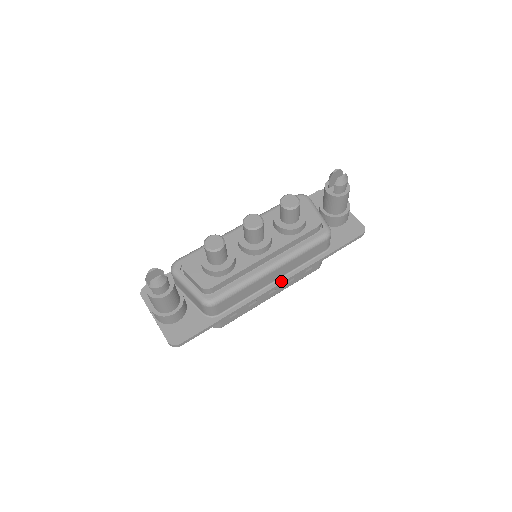
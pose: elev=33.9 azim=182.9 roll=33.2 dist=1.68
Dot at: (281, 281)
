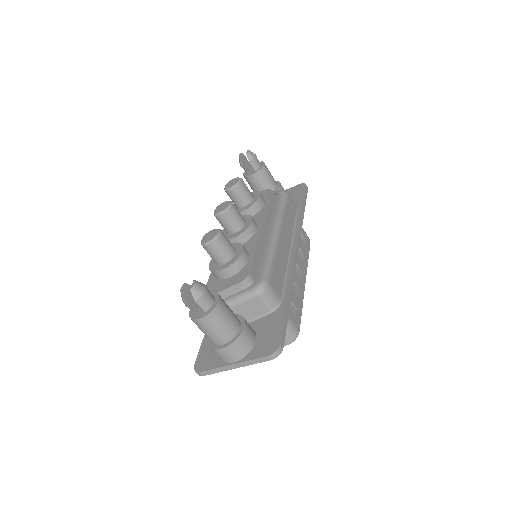
Dot at: (295, 244)
